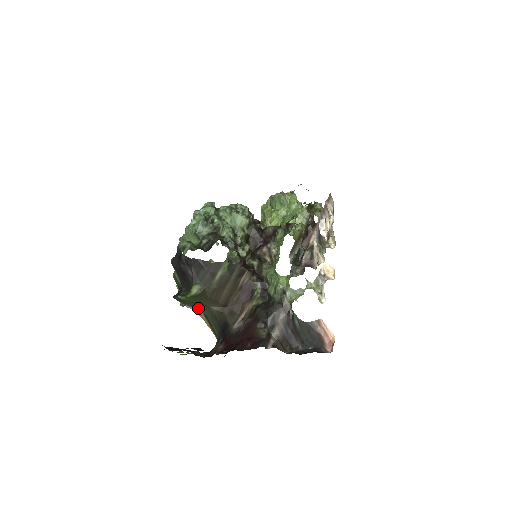
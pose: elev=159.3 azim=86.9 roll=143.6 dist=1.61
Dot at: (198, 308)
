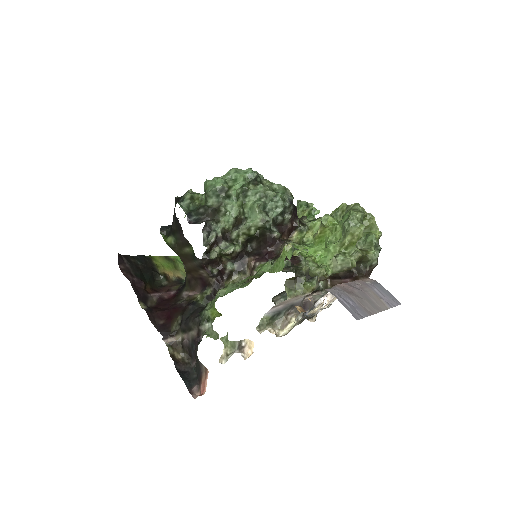
Dot at: occluded
